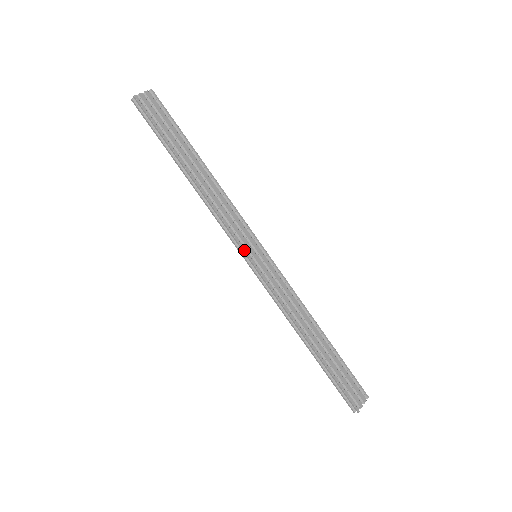
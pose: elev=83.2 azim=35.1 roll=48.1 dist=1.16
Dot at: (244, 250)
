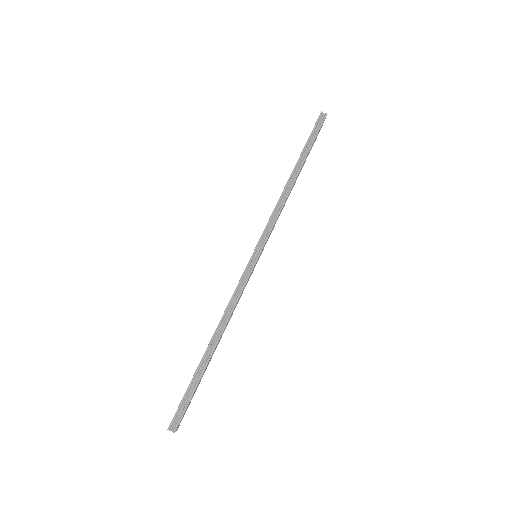
Dot at: occluded
